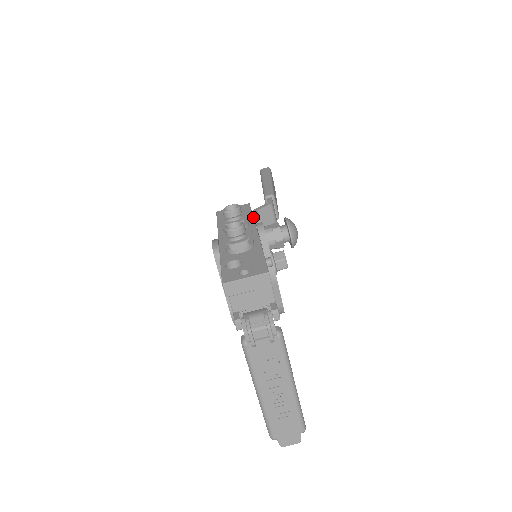
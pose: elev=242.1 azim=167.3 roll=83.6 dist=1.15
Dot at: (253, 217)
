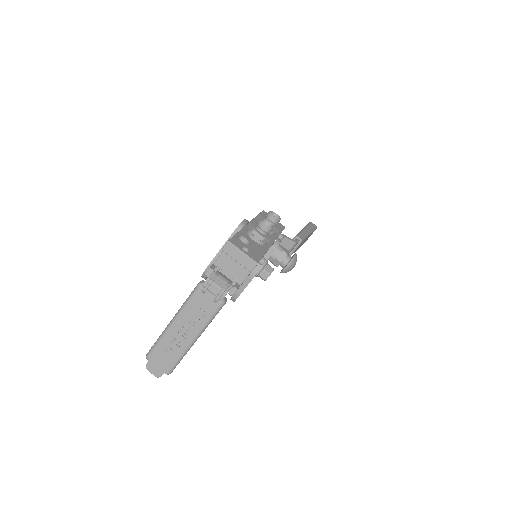
Dot at: occluded
